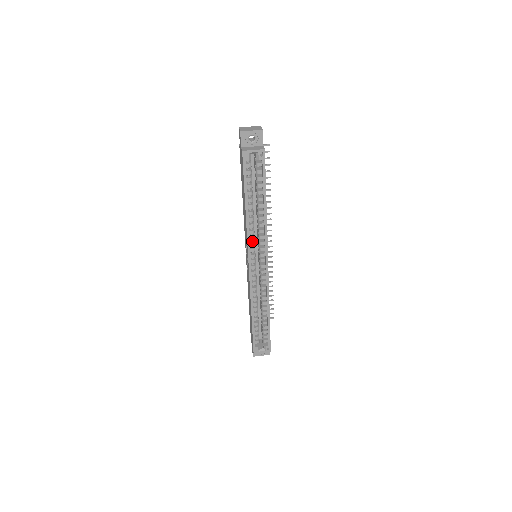
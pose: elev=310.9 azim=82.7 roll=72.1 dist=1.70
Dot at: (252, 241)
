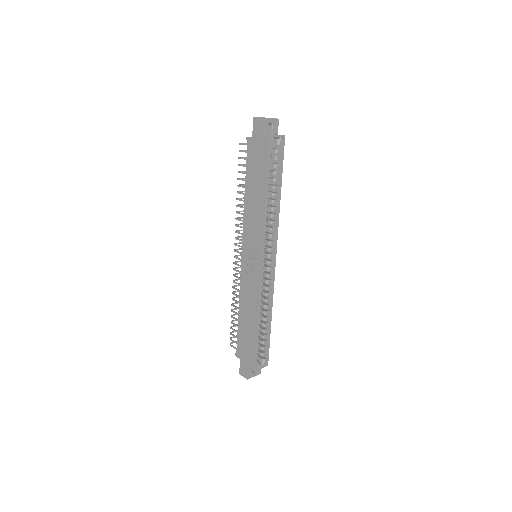
Dot at: occluded
